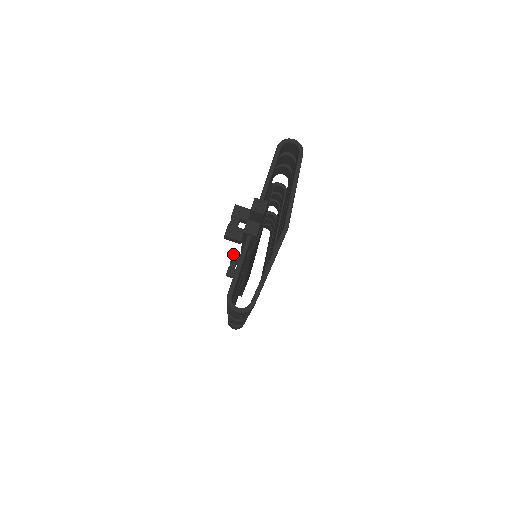
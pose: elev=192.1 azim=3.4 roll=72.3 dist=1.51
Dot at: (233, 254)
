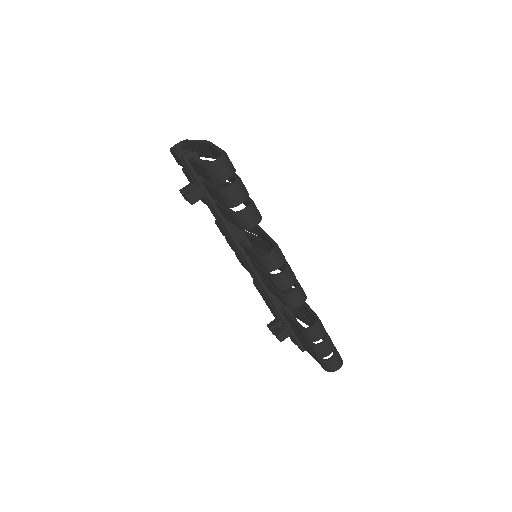
Dot at: (267, 325)
